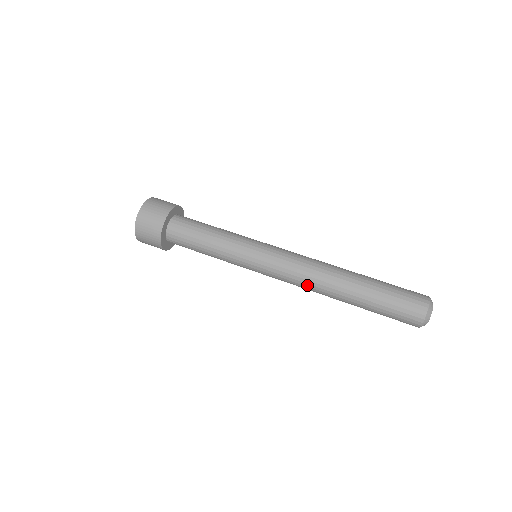
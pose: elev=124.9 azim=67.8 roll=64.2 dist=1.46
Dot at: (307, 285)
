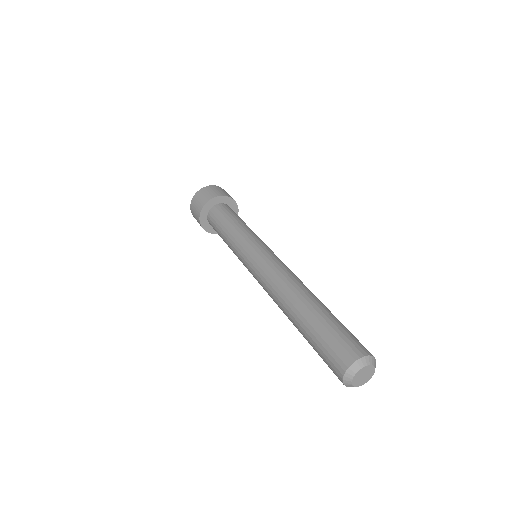
Dot at: (271, 292)
